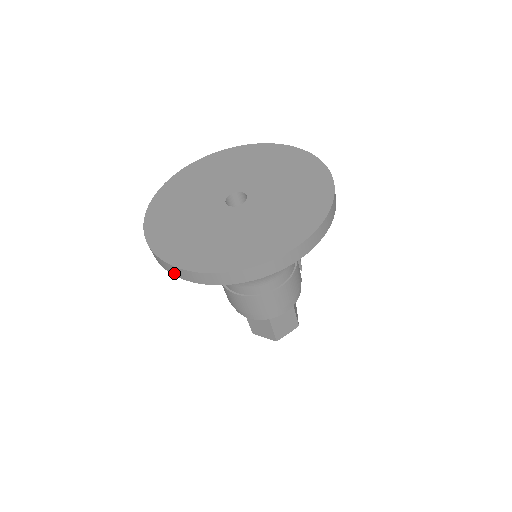
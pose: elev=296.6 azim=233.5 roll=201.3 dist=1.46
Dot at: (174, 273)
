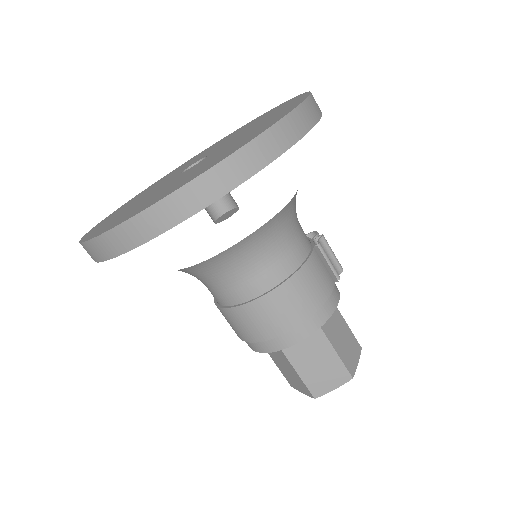
Dot at: occluded
